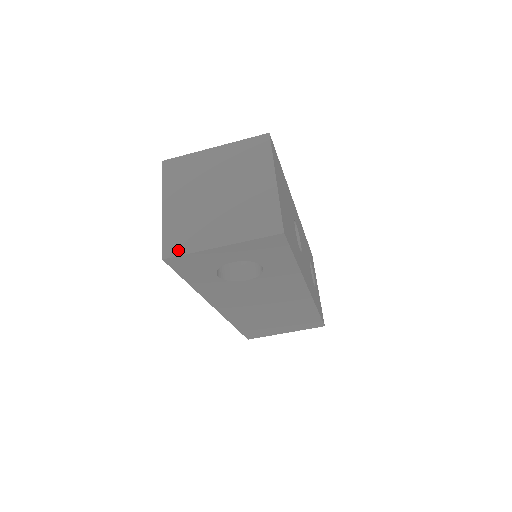
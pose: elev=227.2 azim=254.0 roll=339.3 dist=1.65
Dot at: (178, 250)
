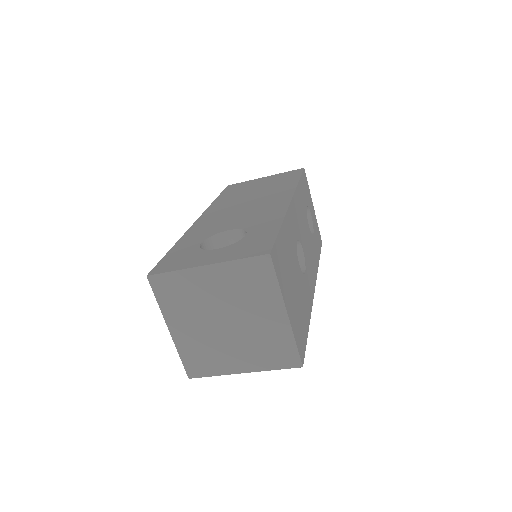
Dot at: (201, 372)
